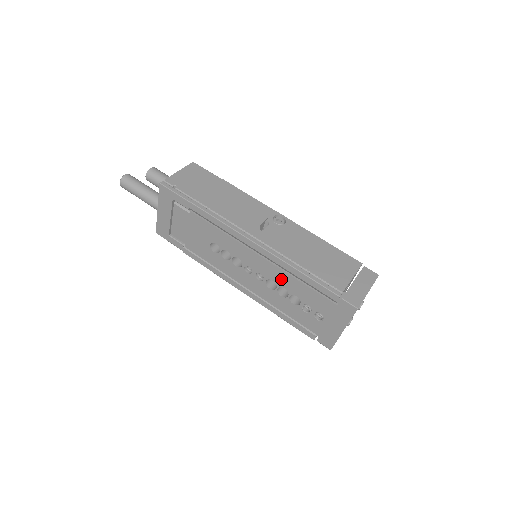
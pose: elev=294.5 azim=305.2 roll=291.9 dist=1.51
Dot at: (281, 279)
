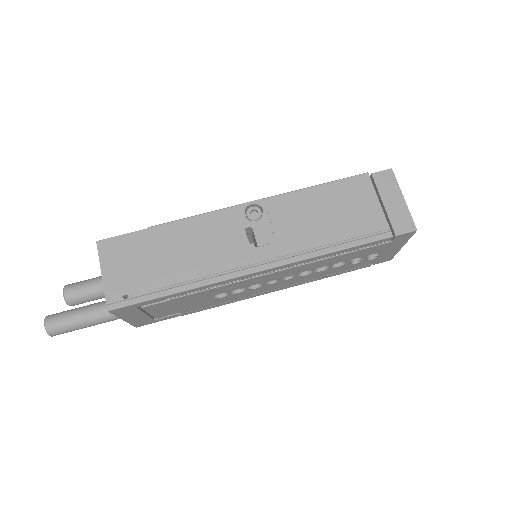
Dot at: (316, 266)
